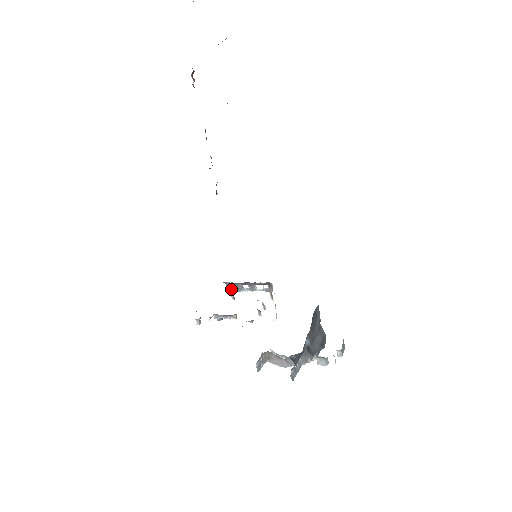
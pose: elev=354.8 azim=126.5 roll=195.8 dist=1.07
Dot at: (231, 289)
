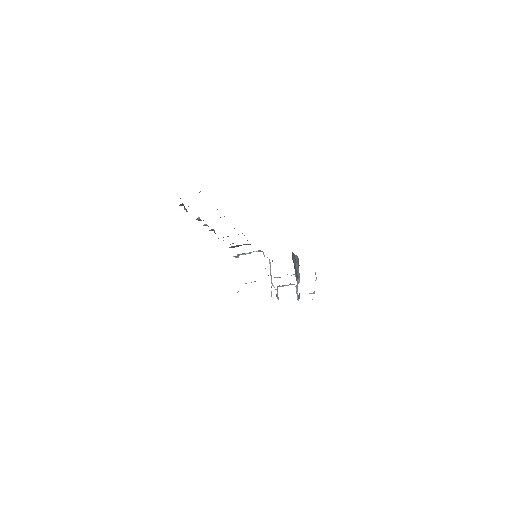
Dot at: (237, 257)
